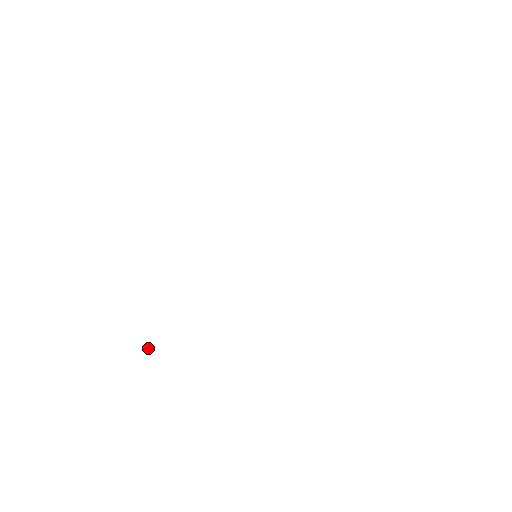
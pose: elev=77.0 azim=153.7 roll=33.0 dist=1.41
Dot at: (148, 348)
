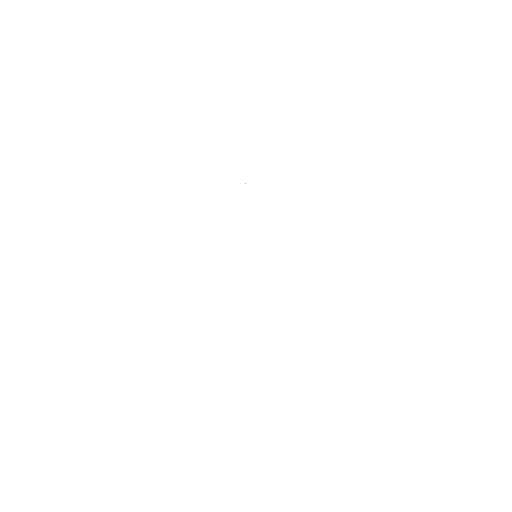
Dot at: occluded
